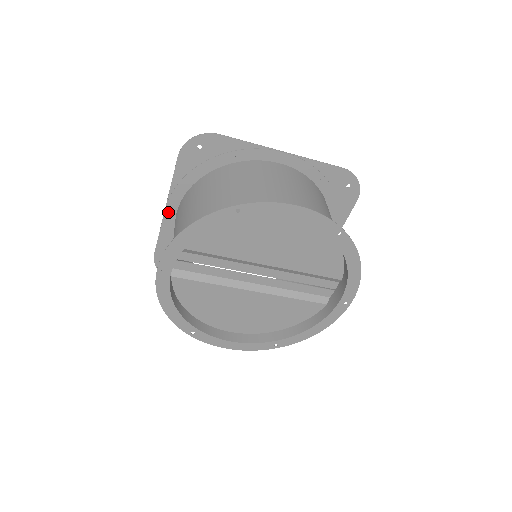
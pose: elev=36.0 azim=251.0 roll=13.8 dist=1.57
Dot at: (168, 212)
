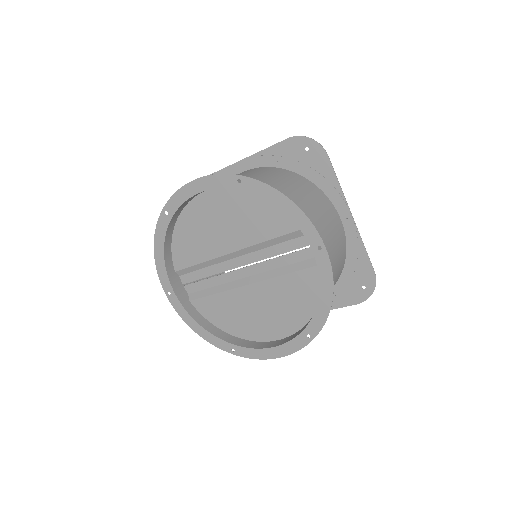
Dot at: occluded
